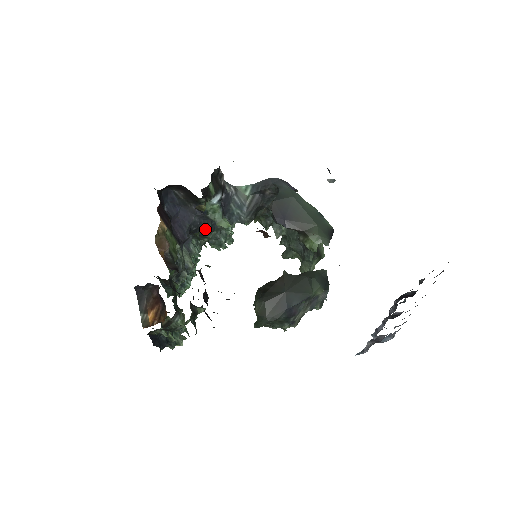
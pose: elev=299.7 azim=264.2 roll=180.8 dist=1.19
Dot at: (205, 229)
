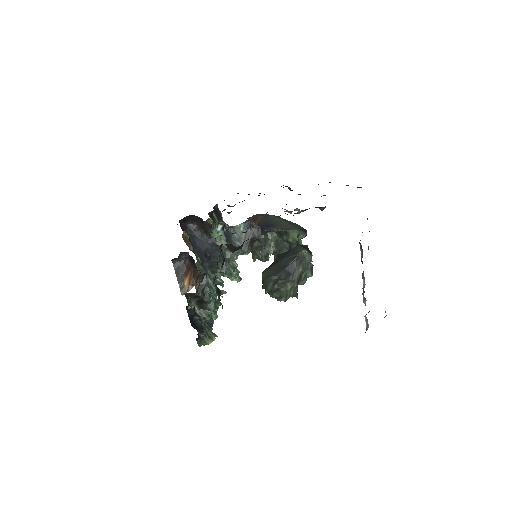
Dot at: (217, 256)
